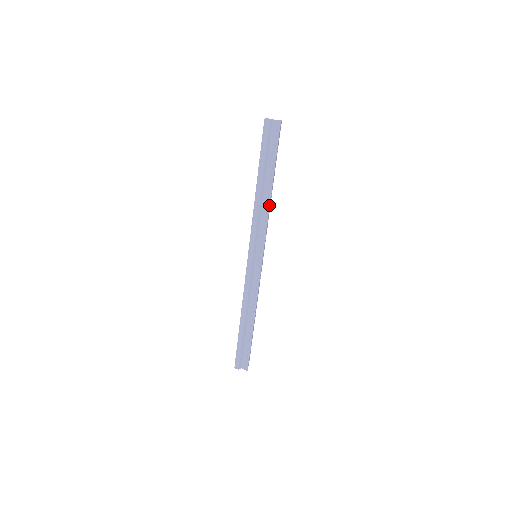
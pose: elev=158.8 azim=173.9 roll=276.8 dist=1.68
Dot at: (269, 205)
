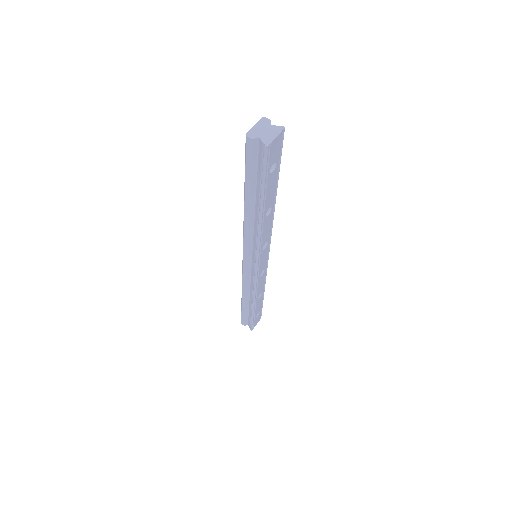
Dot at: (260, 227)
